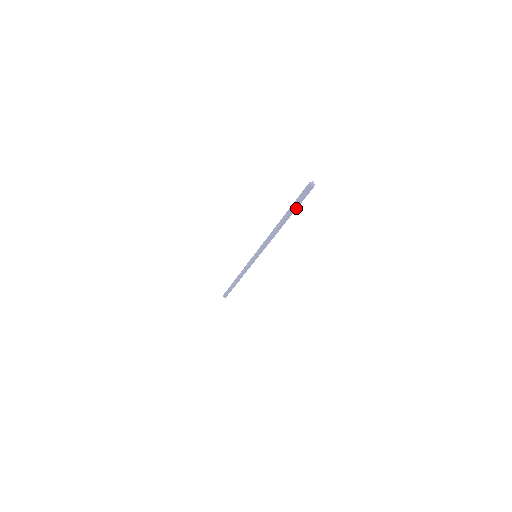
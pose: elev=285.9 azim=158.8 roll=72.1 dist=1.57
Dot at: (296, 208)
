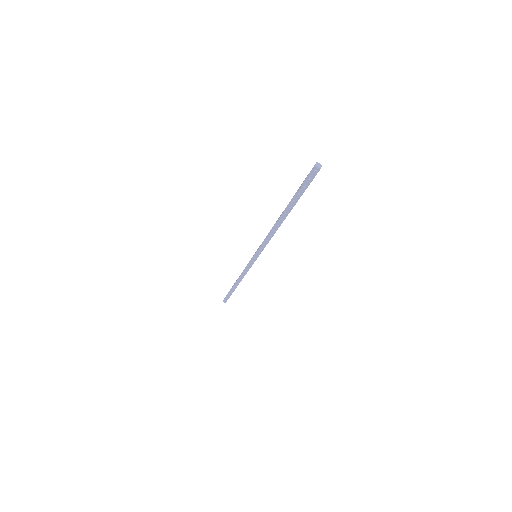
Dot at: (300, 196)
